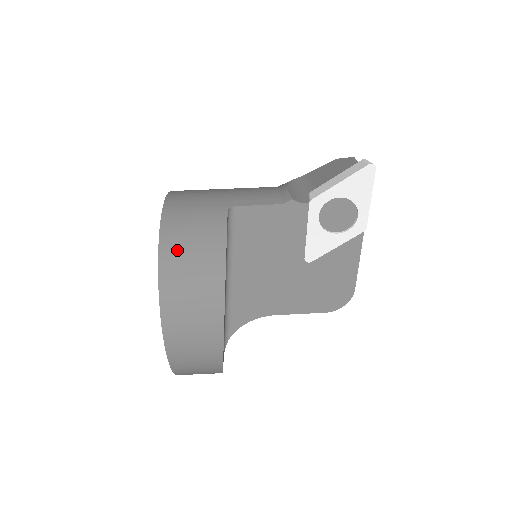
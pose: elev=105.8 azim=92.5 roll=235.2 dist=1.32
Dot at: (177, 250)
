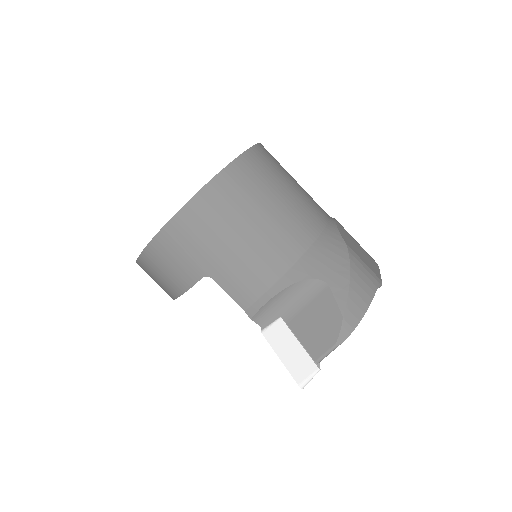
Dot at: (152, 265)
